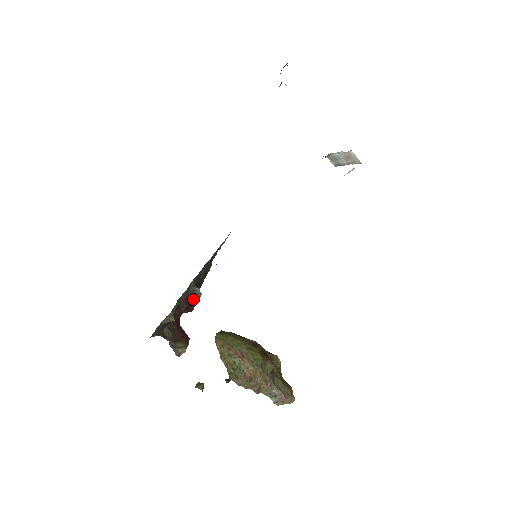
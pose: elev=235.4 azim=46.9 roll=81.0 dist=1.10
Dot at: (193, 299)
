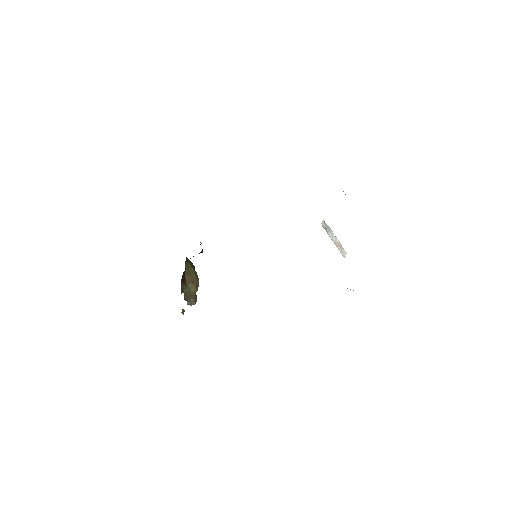
Dot at: occluded
